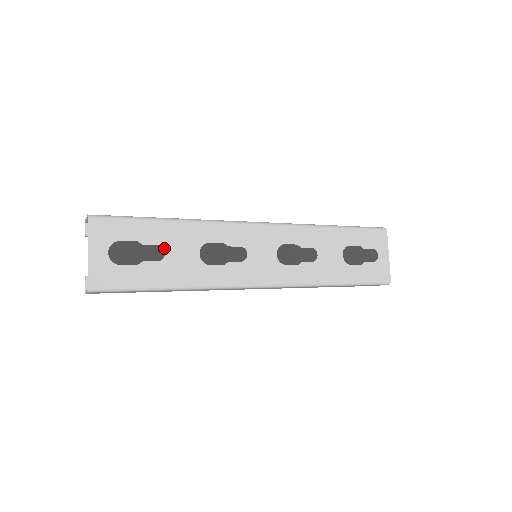
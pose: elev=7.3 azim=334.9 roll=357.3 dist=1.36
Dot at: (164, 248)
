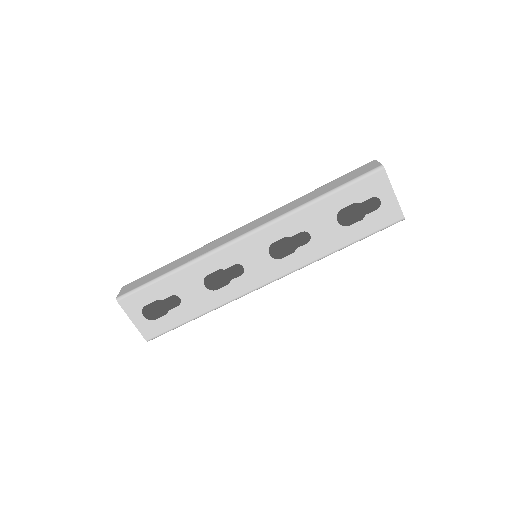
Dot at: (177, 295)
